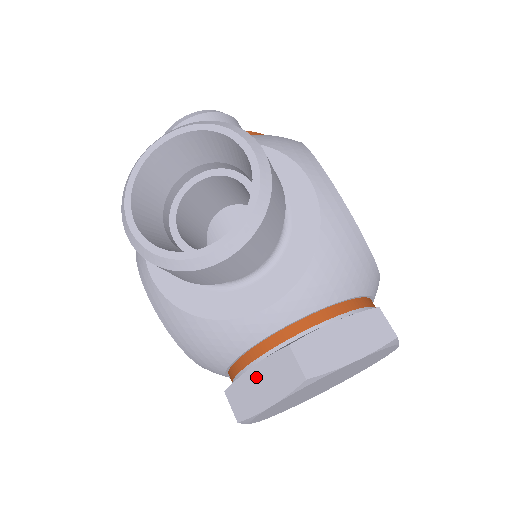
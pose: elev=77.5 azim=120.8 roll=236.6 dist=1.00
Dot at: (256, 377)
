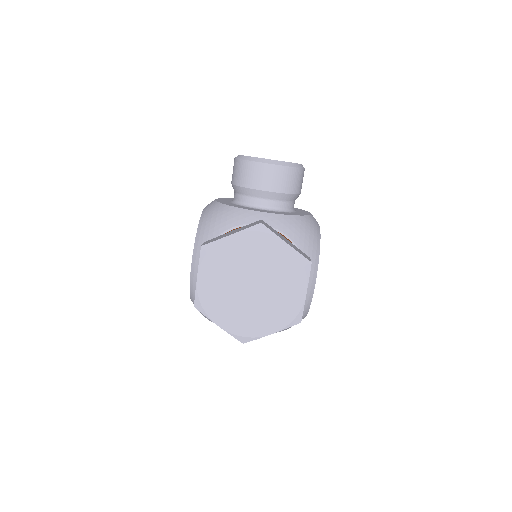
Dot at: (231, 232)
